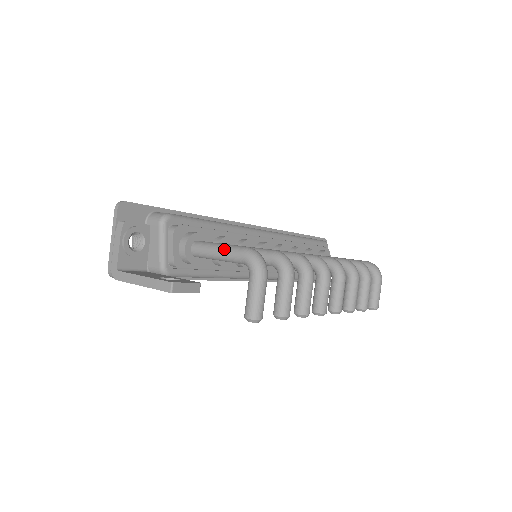
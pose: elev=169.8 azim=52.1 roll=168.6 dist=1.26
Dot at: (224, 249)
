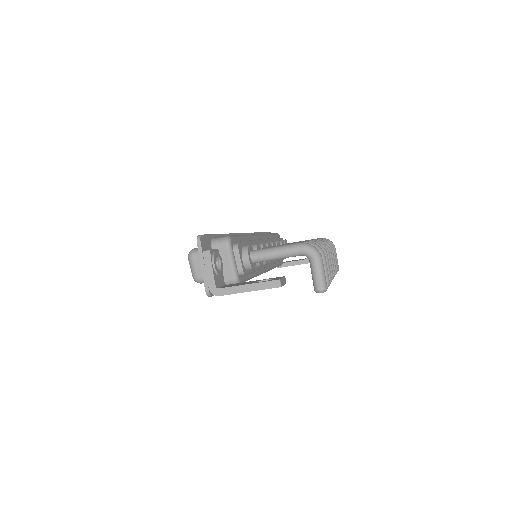
Dot at: (283, 249)
